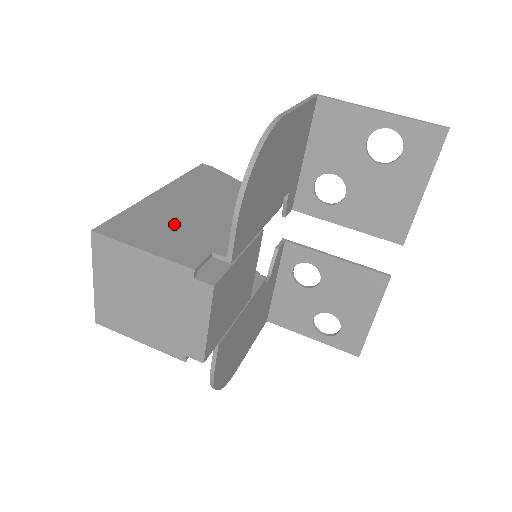
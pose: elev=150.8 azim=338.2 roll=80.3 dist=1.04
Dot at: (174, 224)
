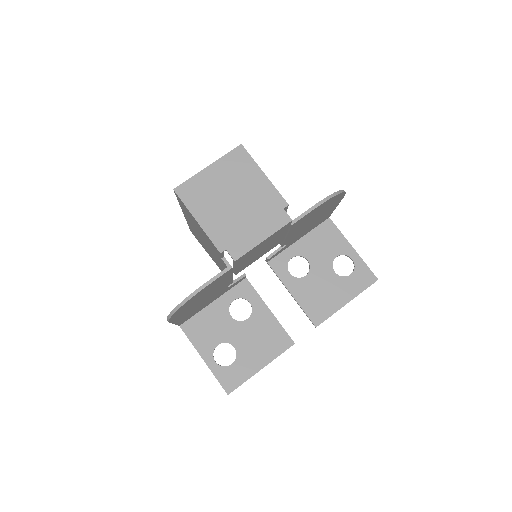
Dot at: occluded
